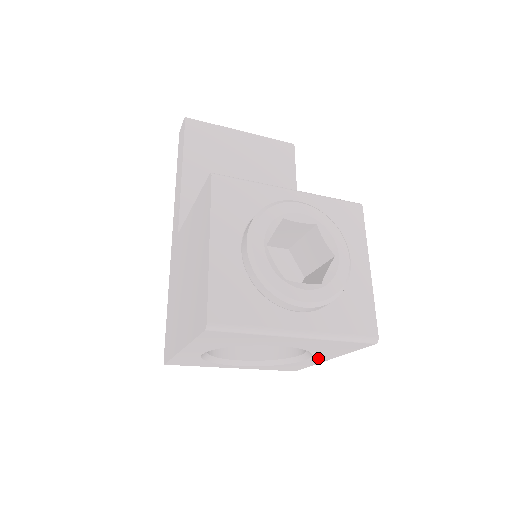
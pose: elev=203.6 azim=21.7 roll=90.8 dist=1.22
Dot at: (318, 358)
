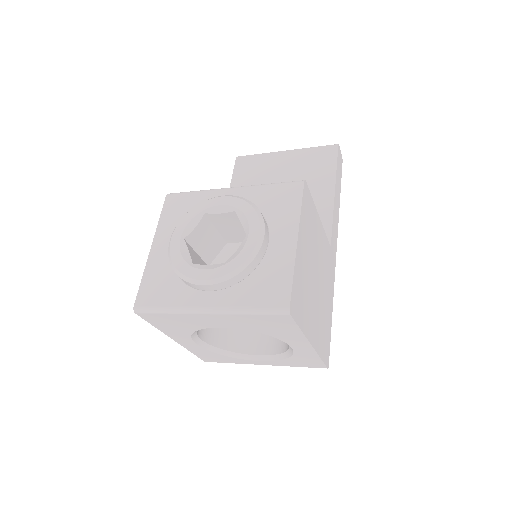
Dot at: (296, 344)
